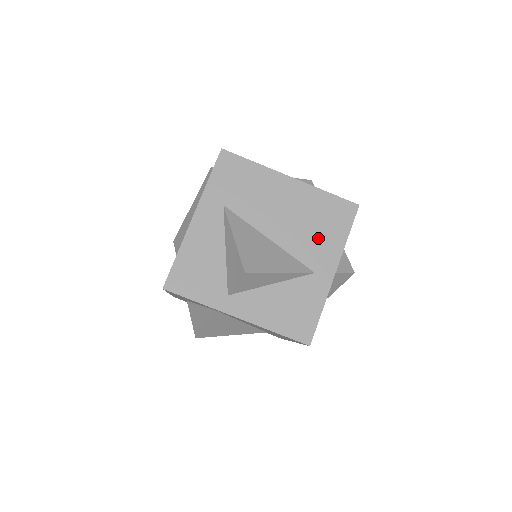
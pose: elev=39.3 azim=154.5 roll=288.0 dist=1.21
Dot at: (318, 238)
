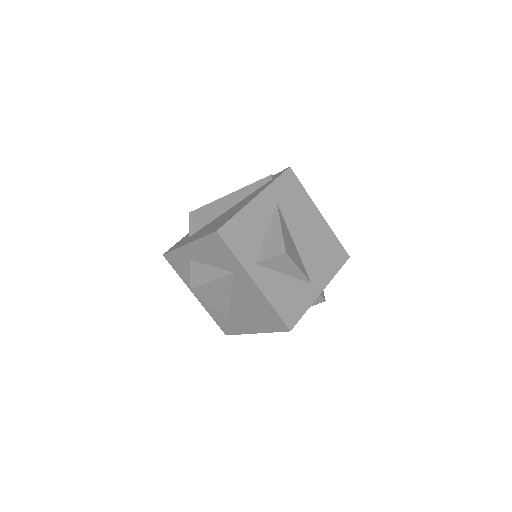
Dot at: (321, 262)
